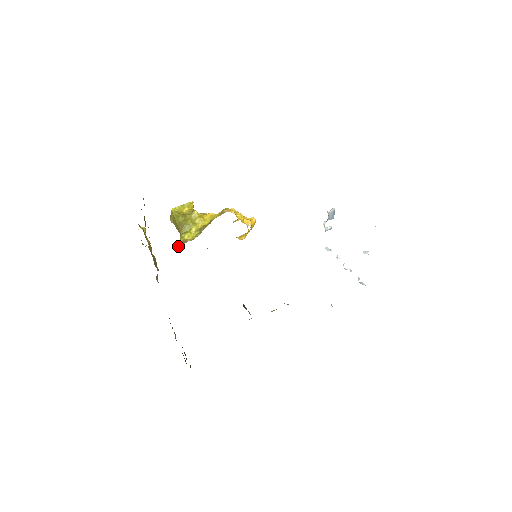
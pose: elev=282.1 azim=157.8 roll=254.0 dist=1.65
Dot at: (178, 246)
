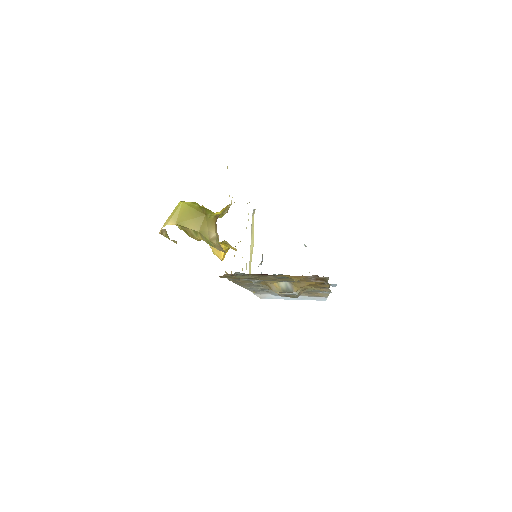
Dot at: (213, 220)
